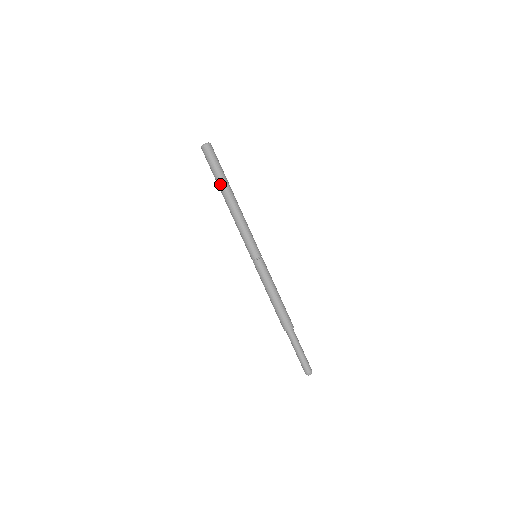
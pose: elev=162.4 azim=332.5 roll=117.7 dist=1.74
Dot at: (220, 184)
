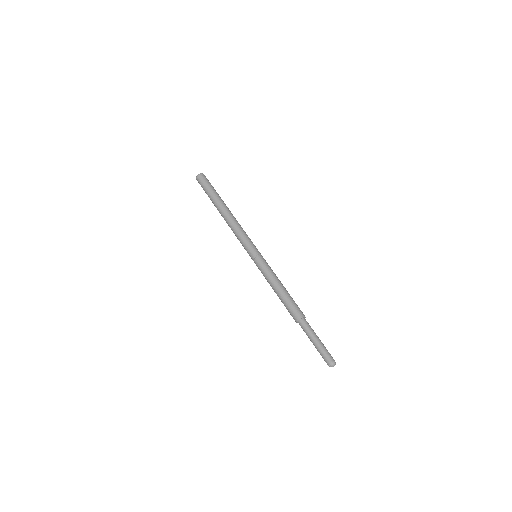
Dot at: (217, 199)
